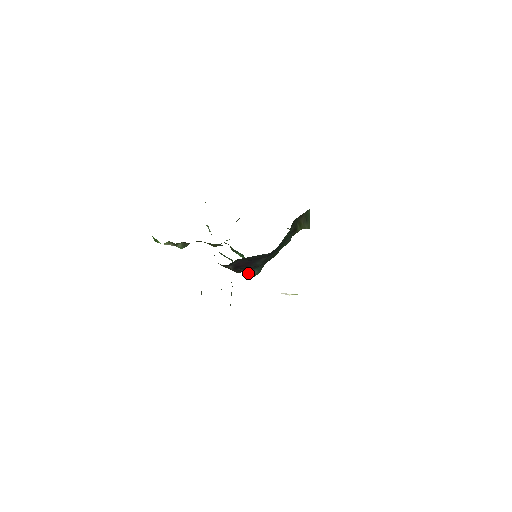
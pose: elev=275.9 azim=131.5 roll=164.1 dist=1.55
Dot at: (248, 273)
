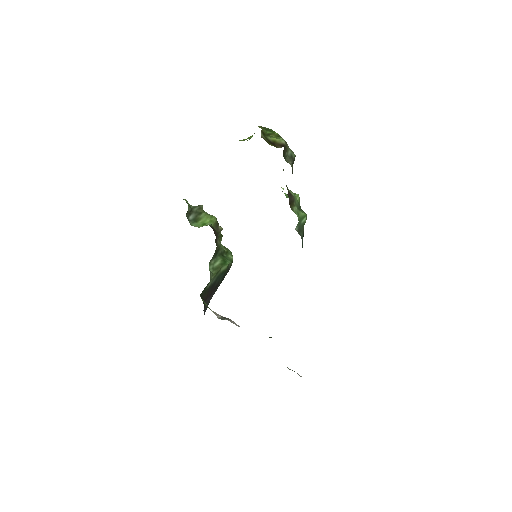
Dot at: occluded
